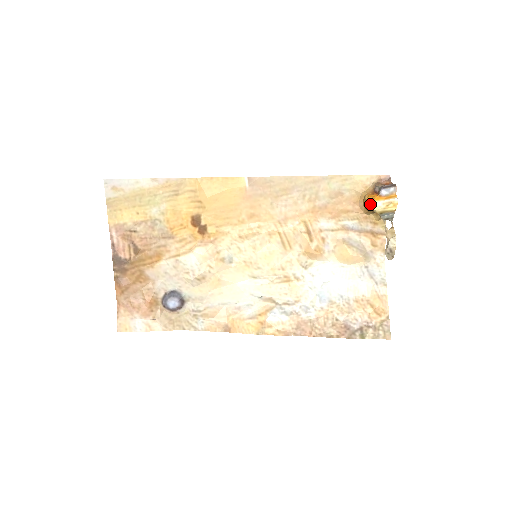
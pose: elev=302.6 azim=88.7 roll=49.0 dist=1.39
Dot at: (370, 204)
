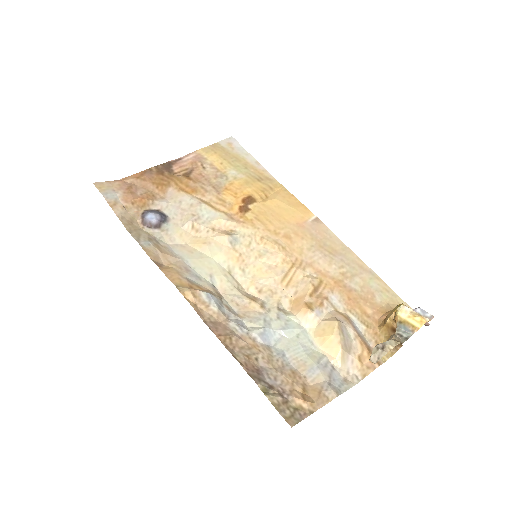
Dot at: (397, 306)
